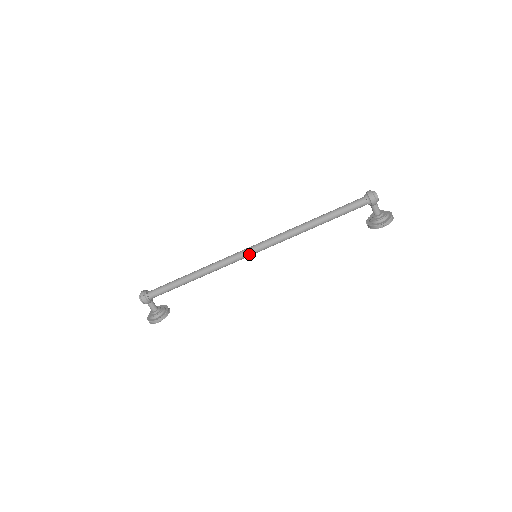
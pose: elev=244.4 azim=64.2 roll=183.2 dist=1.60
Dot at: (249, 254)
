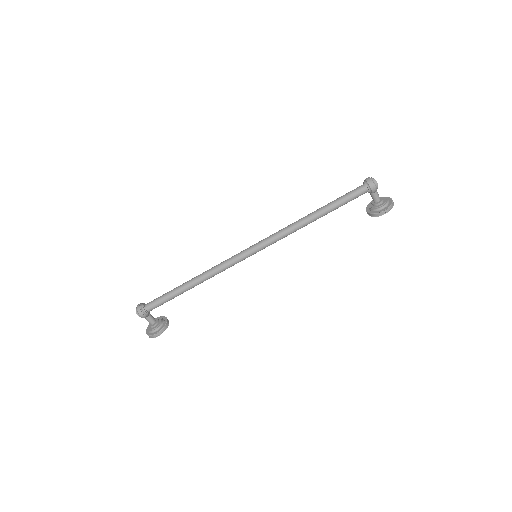
Dot at: (249, 255)
